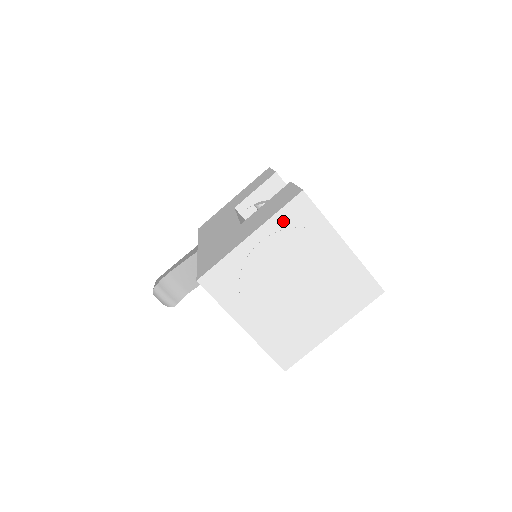
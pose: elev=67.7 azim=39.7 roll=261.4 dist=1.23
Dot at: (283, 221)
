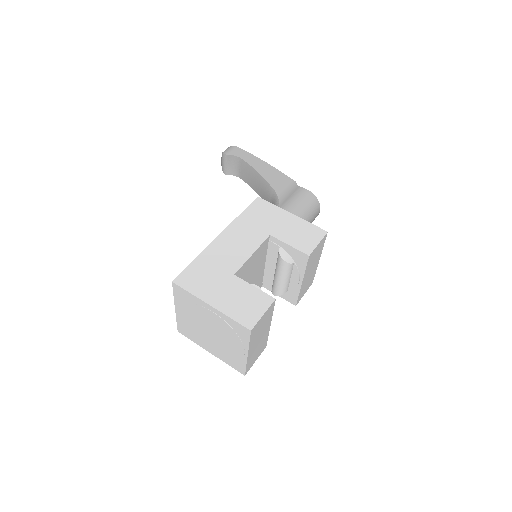
Dot at: (230, 322)
